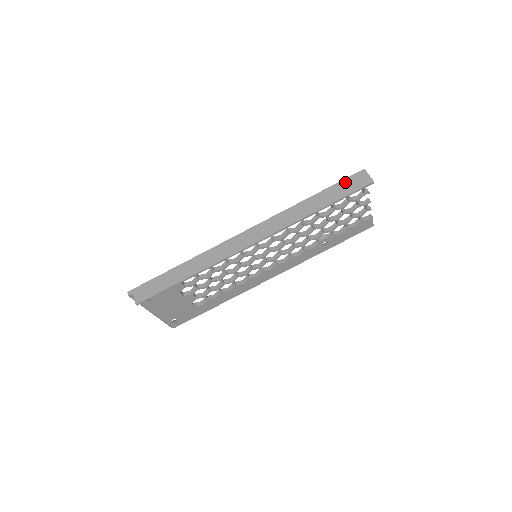
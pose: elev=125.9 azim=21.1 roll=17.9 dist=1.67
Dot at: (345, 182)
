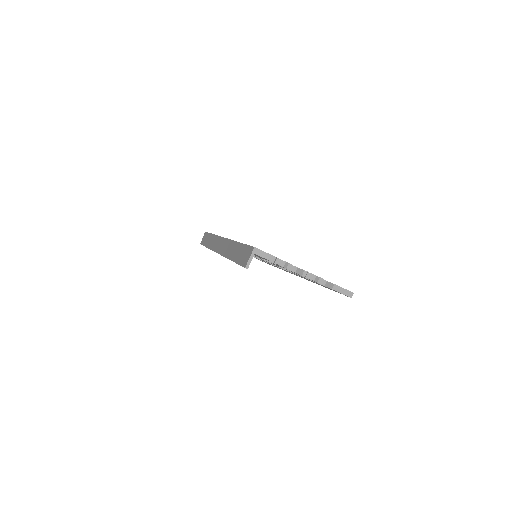
Dot at: (245, 249)
